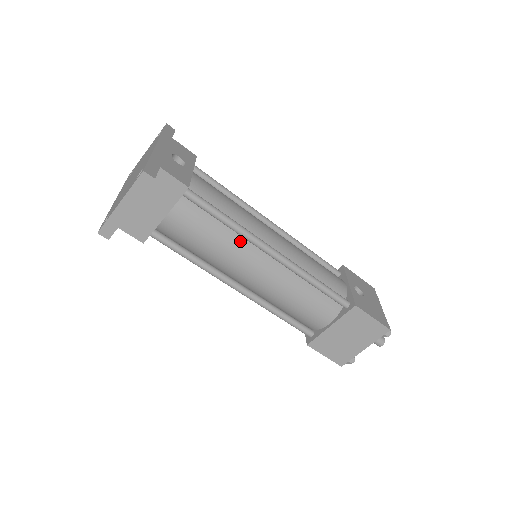
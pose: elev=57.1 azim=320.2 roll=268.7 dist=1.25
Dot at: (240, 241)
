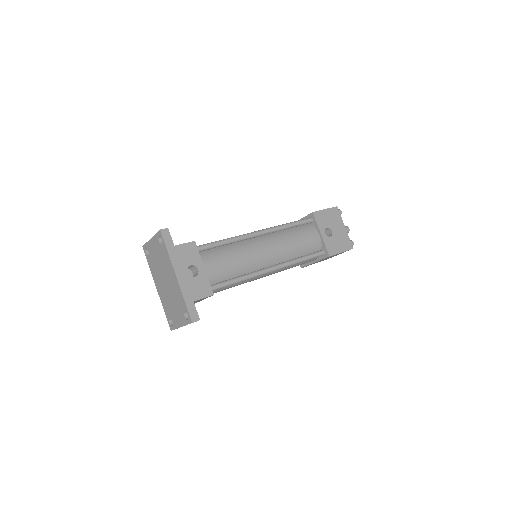
Dot at: occluded
